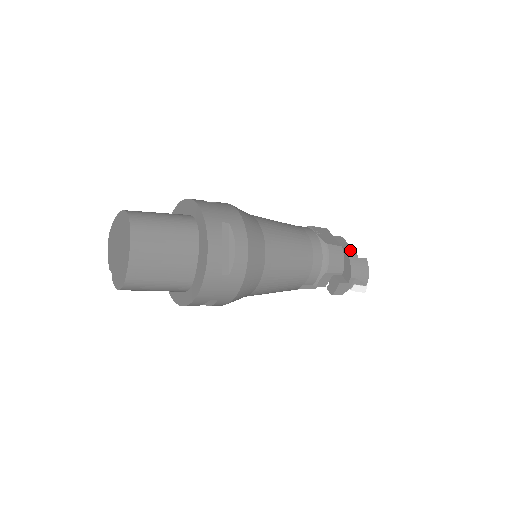
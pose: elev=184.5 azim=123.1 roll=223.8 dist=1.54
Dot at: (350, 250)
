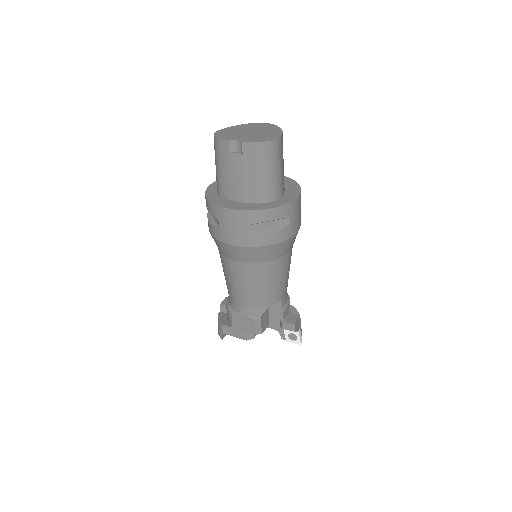
Dot at: occluded
